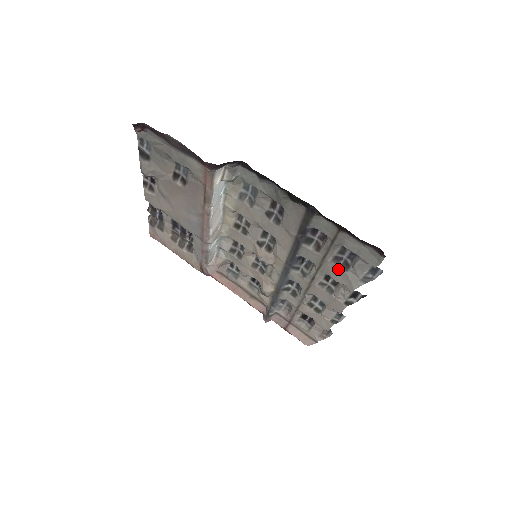
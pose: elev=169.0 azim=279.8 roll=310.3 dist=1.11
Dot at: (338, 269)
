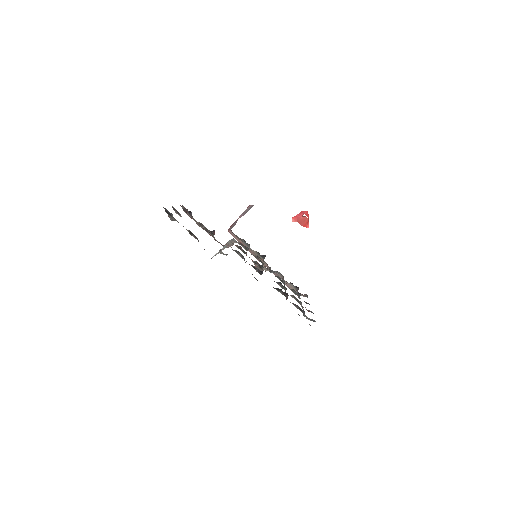
Dot at: (297, 307)
